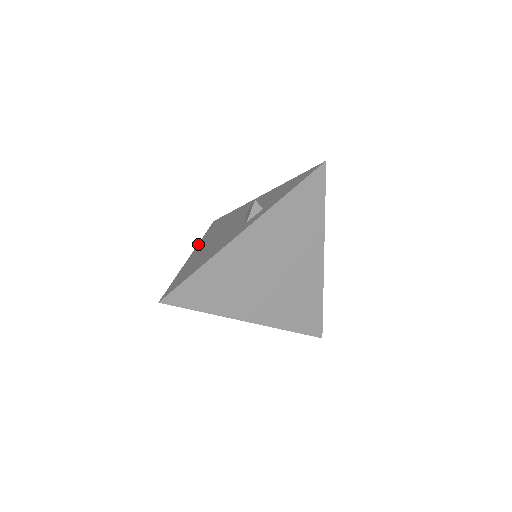
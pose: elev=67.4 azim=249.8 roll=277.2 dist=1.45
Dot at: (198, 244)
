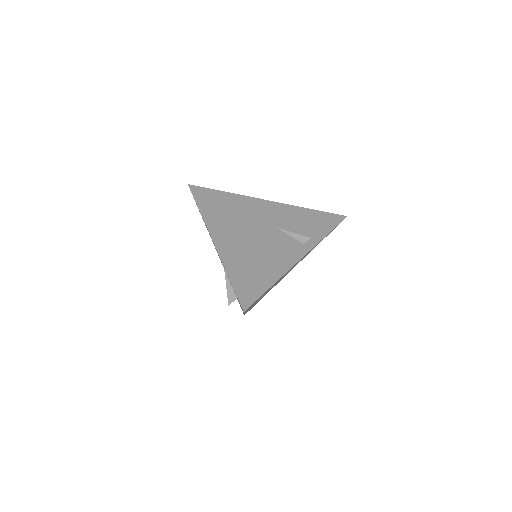
Dot at: occluded
